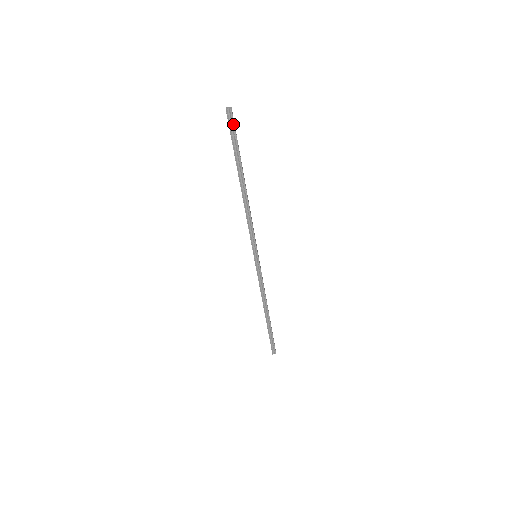
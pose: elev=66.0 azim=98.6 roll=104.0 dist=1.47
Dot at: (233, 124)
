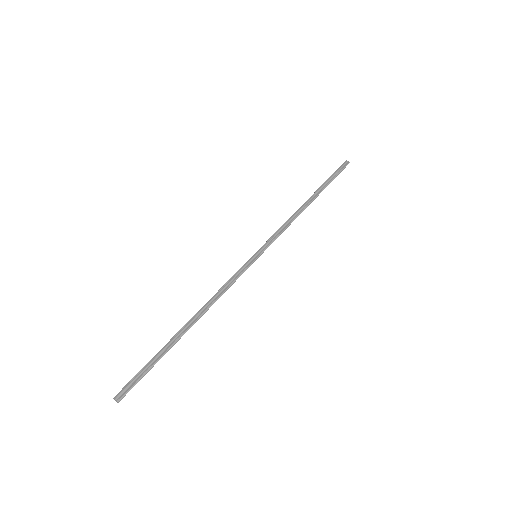
Dot at: (343, 169)
